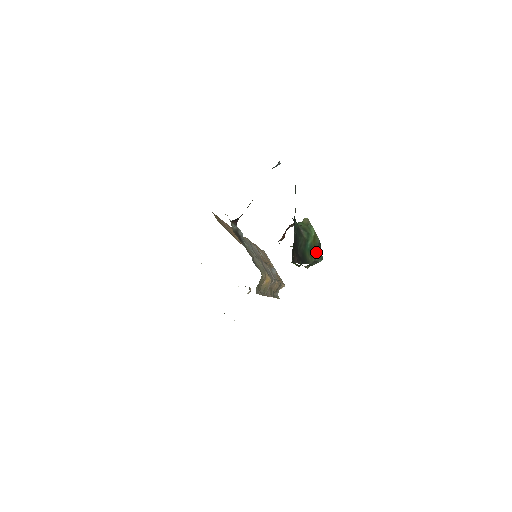
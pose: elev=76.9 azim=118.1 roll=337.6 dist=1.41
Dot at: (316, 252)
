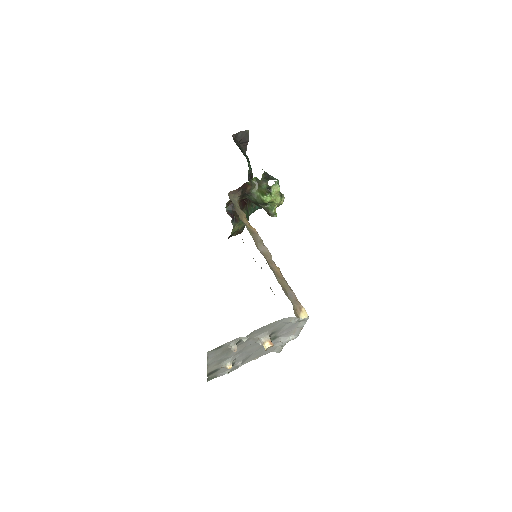
Dot at: occluded
